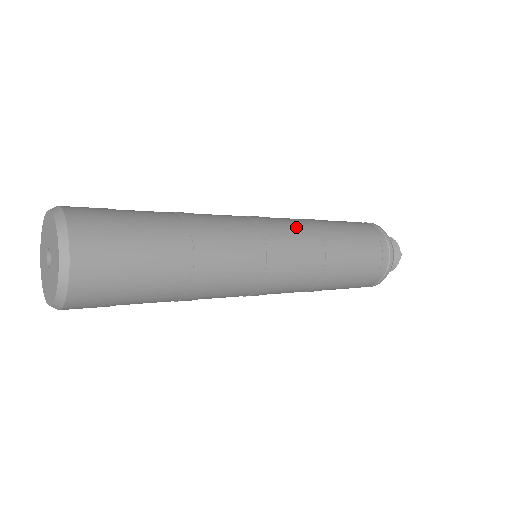
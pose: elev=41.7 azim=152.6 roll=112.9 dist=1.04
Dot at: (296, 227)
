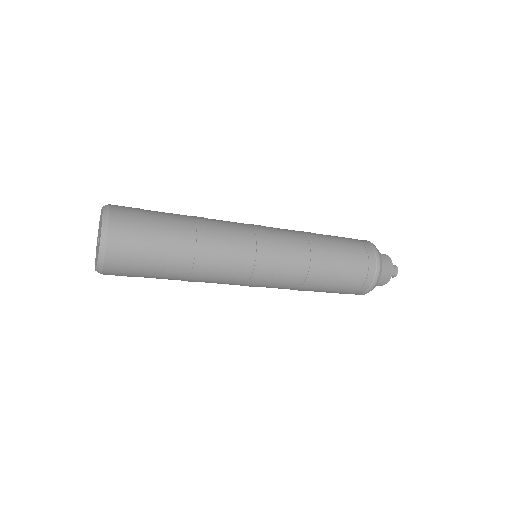
Dot at: (290, 243)
